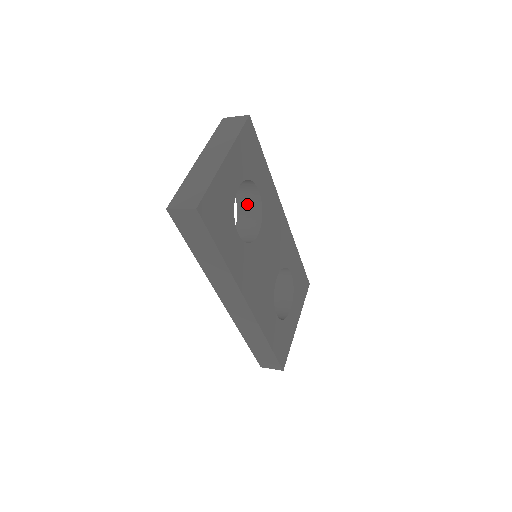
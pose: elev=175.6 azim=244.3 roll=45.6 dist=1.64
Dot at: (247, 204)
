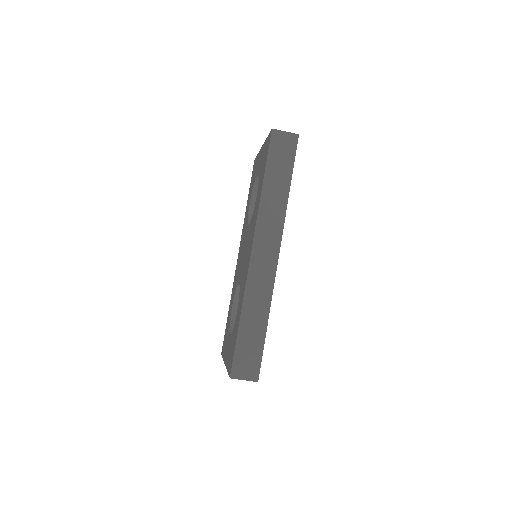
Dot at: occluded
